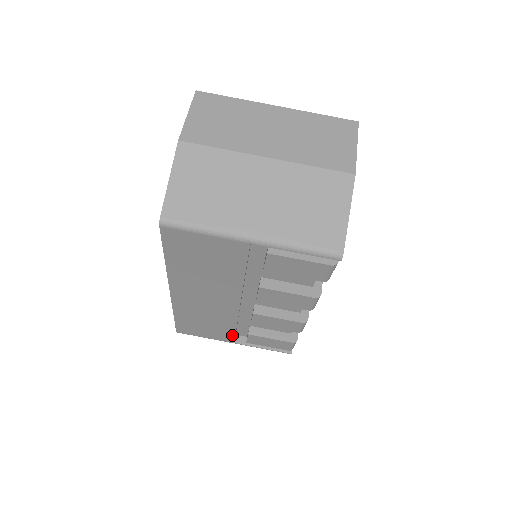
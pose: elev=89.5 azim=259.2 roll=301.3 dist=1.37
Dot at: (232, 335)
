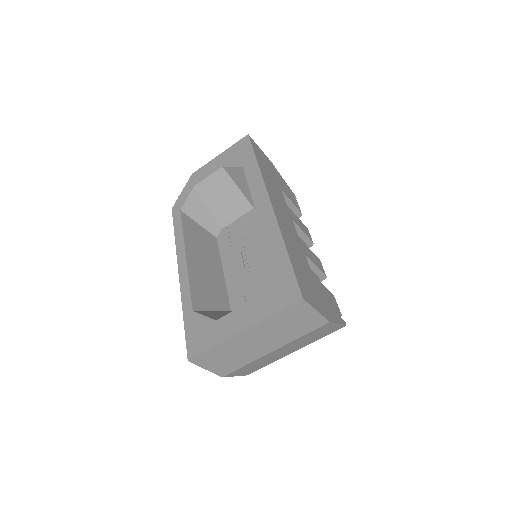
Dot at: occluded
